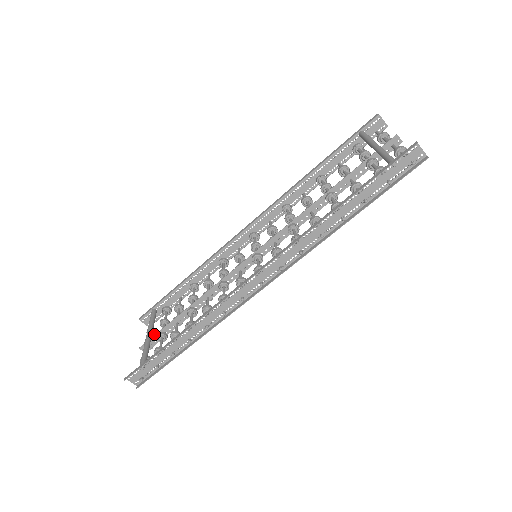
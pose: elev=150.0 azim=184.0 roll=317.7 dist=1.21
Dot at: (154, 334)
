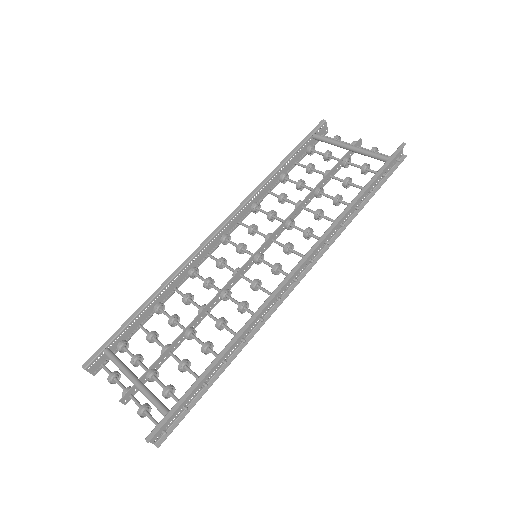
Dot at: (116, 380)
